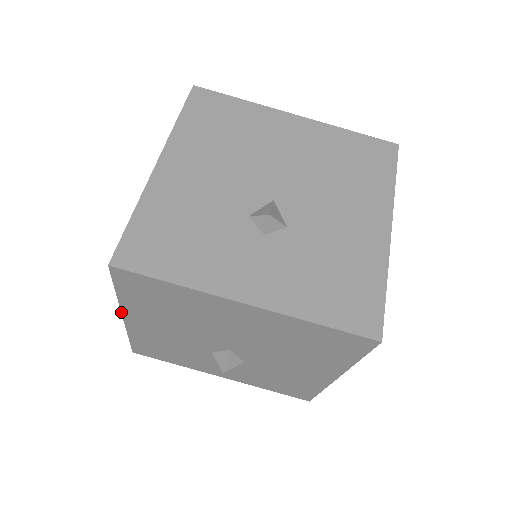
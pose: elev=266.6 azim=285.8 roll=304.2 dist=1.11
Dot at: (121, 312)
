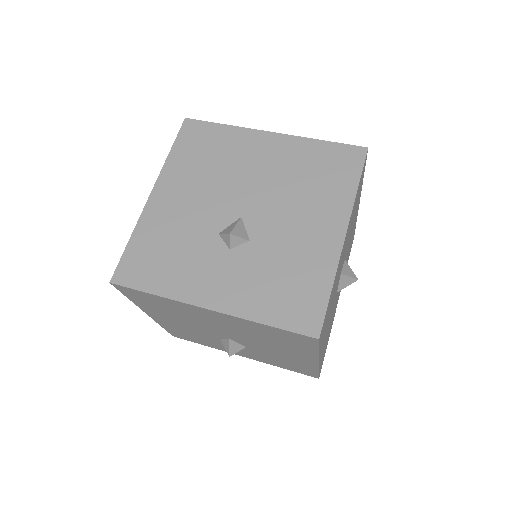
Dot at: (142, 310)
